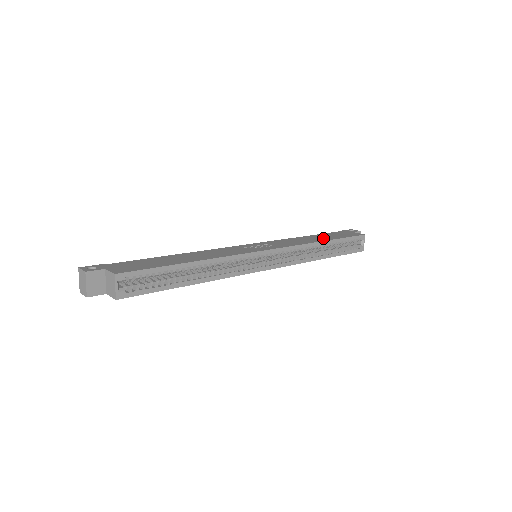
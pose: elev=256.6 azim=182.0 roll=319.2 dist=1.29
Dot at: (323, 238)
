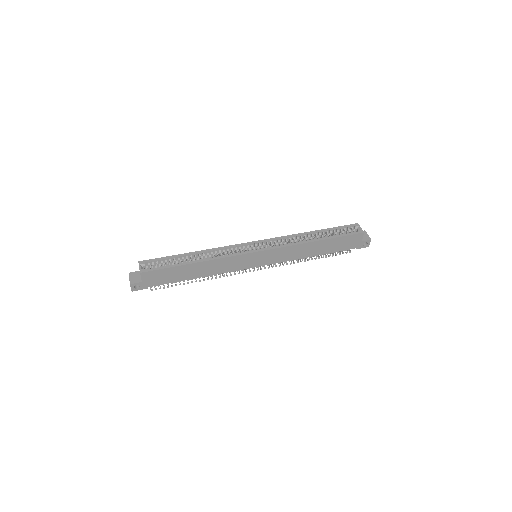
Dot at: occluded
